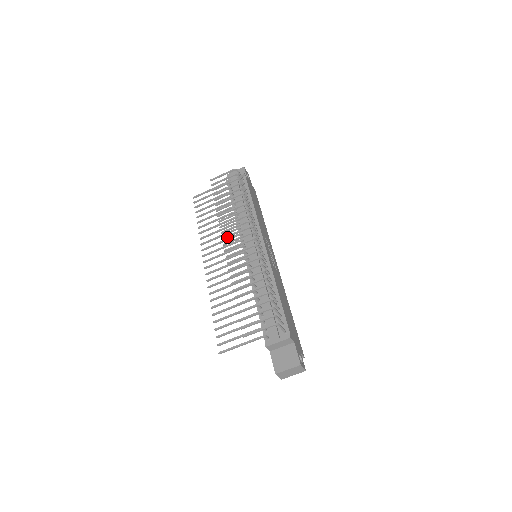
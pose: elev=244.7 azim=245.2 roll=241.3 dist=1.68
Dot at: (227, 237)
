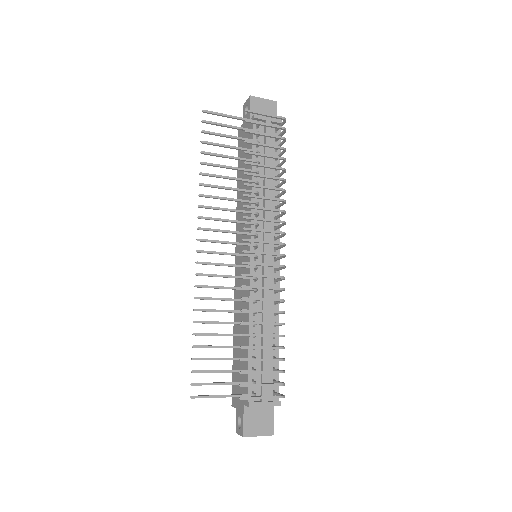
Dot at: (250, 230)
